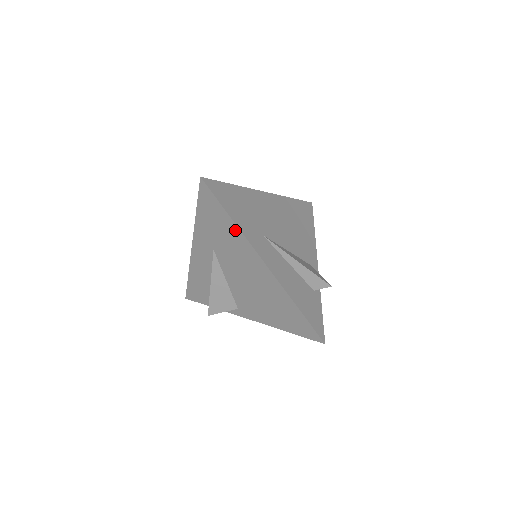
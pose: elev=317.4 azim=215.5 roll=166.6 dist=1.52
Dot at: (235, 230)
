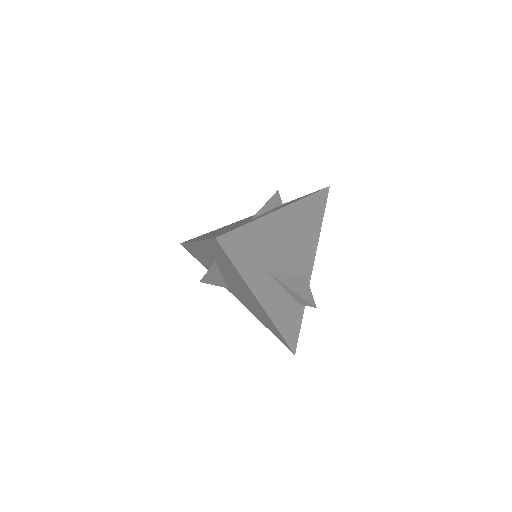
Dot at: (240, 277)
